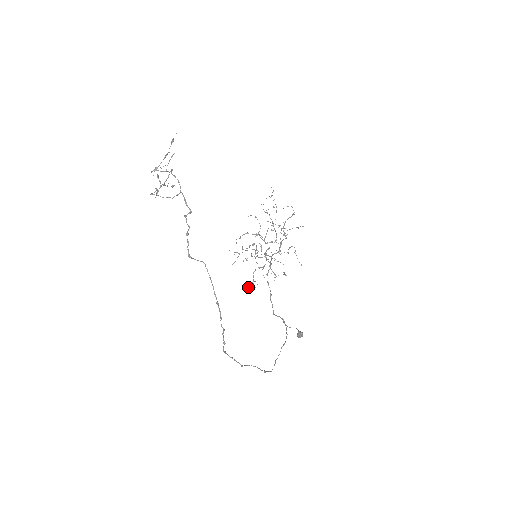
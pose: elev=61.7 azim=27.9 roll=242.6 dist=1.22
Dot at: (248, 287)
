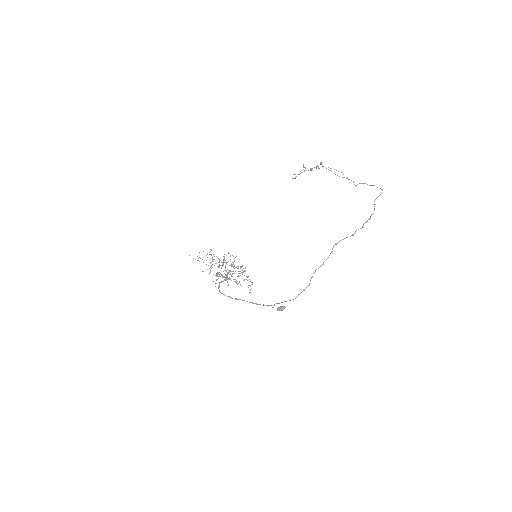
Dot at: (216, 274)
